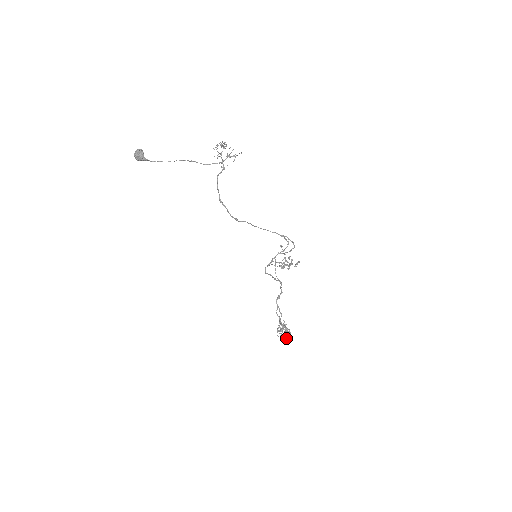
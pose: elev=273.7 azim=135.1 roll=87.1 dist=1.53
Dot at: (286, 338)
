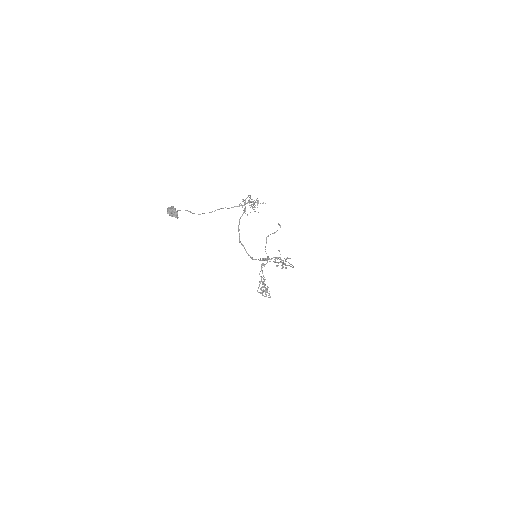
Dot at: occluded
